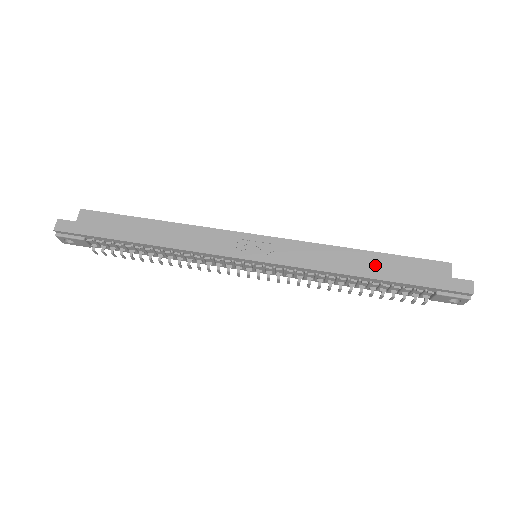
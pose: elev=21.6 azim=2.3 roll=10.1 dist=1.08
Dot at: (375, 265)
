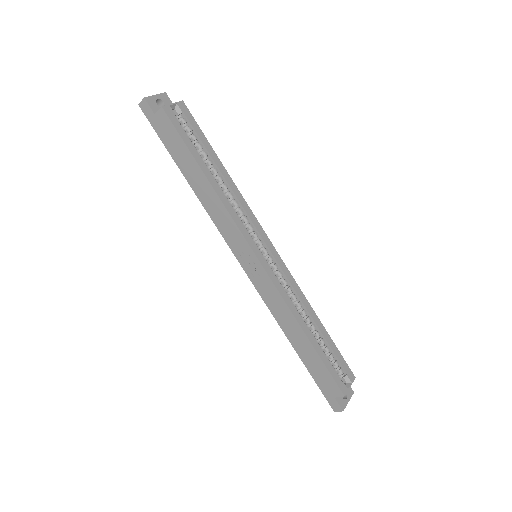
Dot at: (303, 347)
